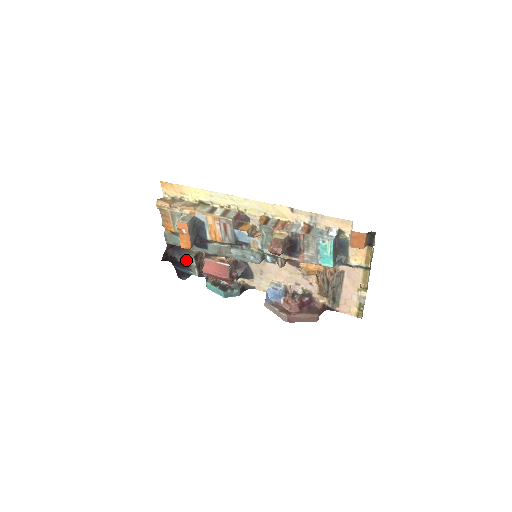
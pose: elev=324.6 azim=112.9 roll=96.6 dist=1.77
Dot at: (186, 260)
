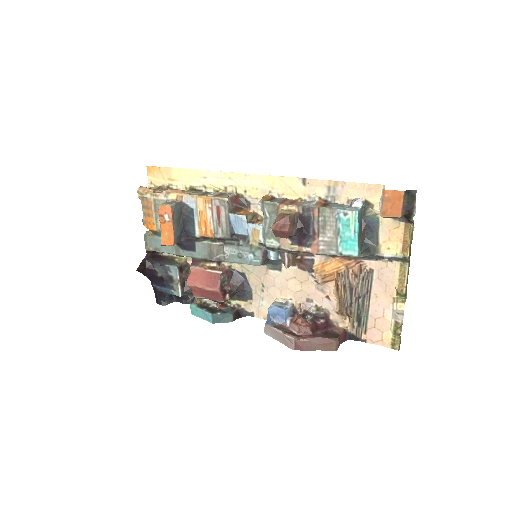
Dot at: (168, 273)
